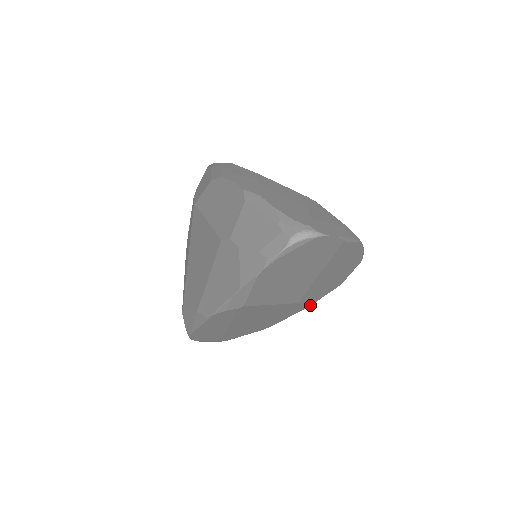
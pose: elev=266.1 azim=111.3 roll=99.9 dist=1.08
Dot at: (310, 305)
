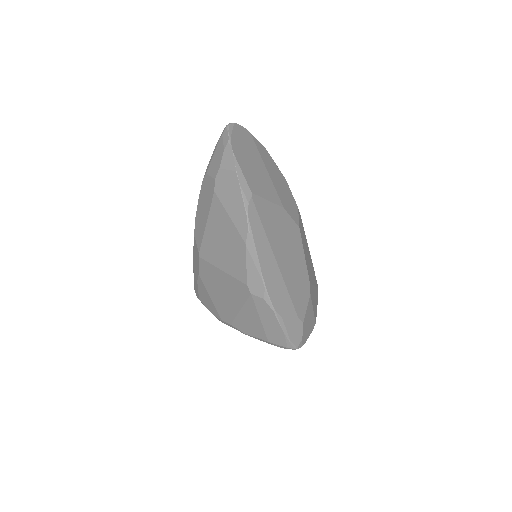
Dot at: (299, 226)
